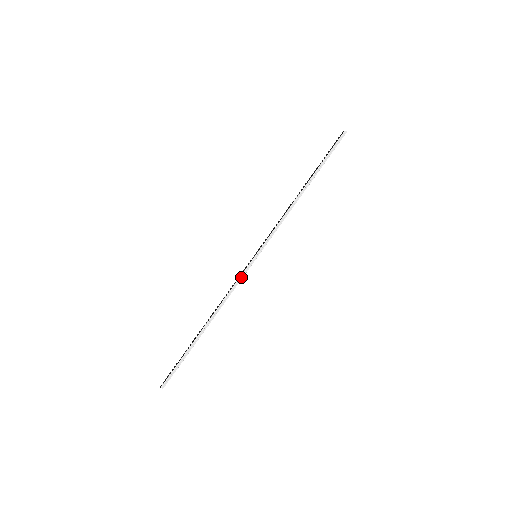
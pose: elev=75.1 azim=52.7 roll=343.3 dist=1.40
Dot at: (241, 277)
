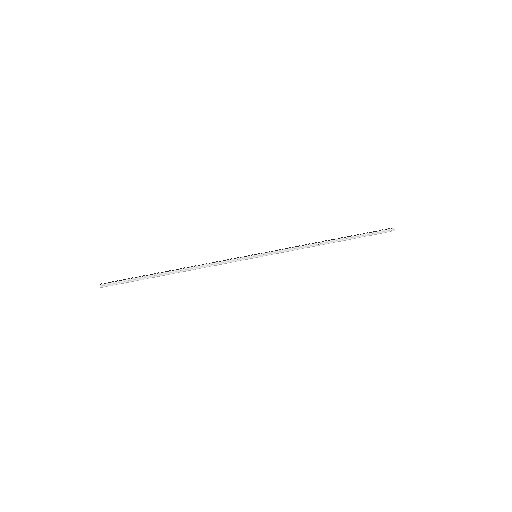
Dot at: (232, 260)
